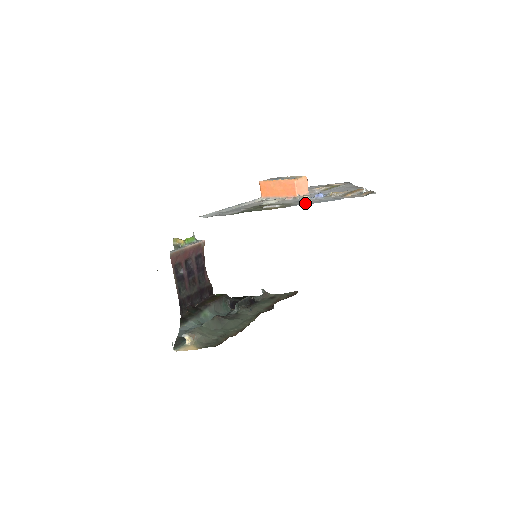
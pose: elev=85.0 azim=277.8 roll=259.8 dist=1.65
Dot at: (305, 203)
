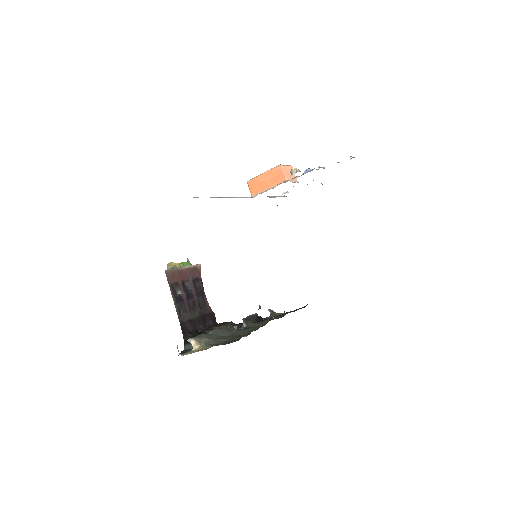
Dot at: occluded
